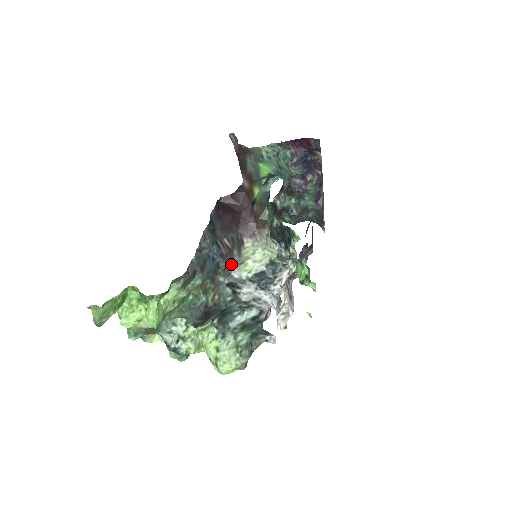
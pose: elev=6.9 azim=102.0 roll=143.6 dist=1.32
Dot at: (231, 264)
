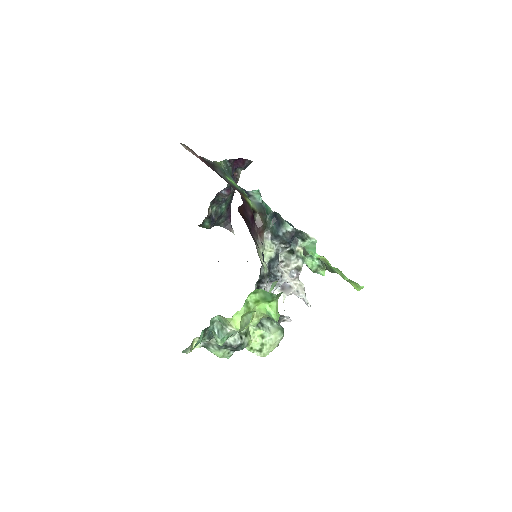
Dot at: occluded
